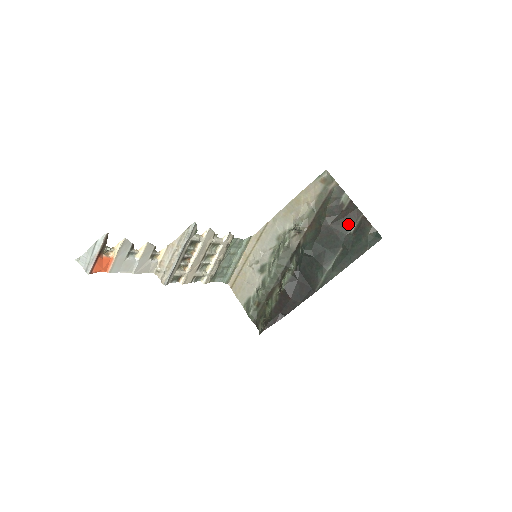
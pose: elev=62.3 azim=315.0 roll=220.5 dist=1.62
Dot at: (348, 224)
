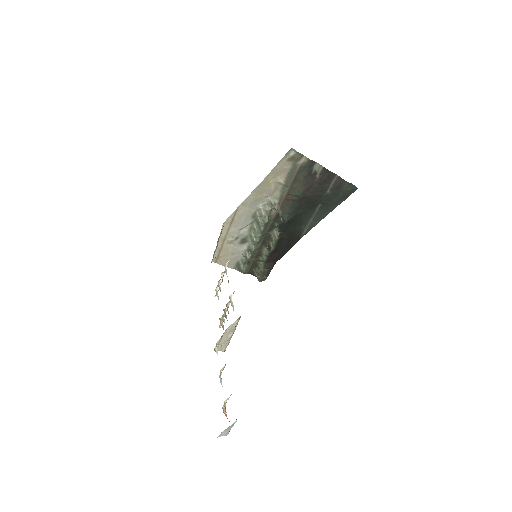
Dot at: (324, 187)
